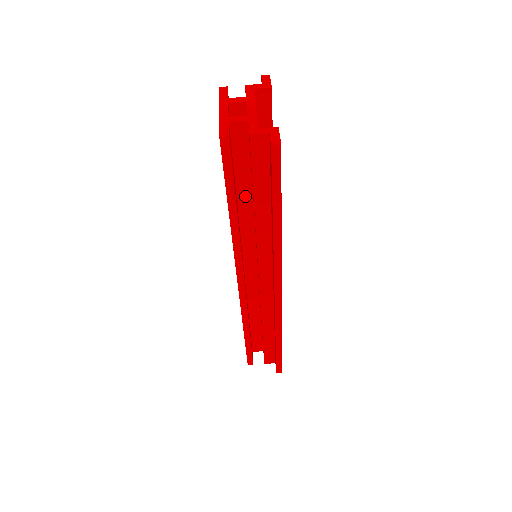
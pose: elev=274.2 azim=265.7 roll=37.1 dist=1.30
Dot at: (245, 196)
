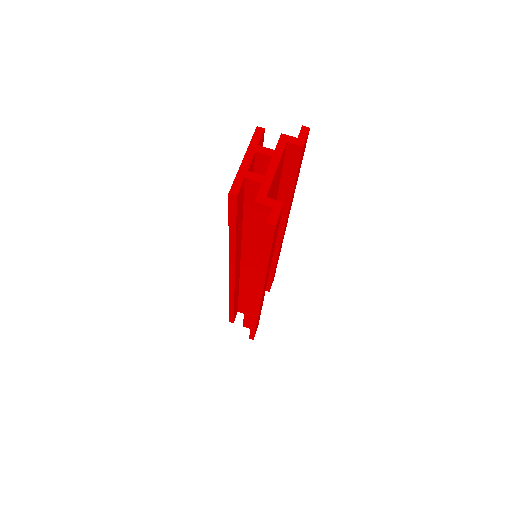
Dot at: (250, 225)
